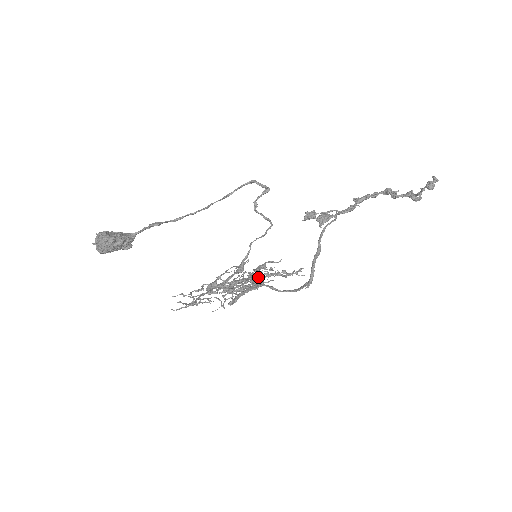
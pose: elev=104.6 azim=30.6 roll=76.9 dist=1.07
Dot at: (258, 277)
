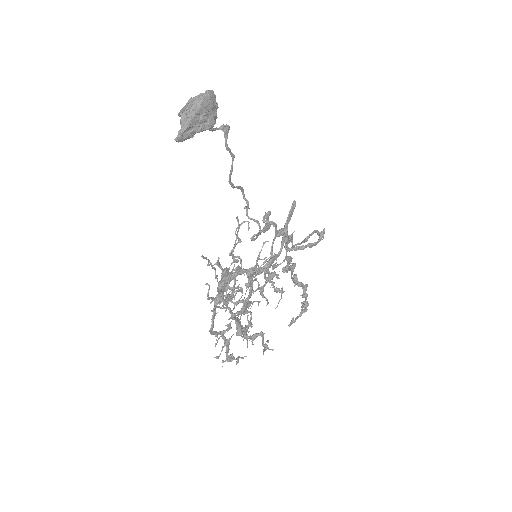
Dot at: (230, 354)
